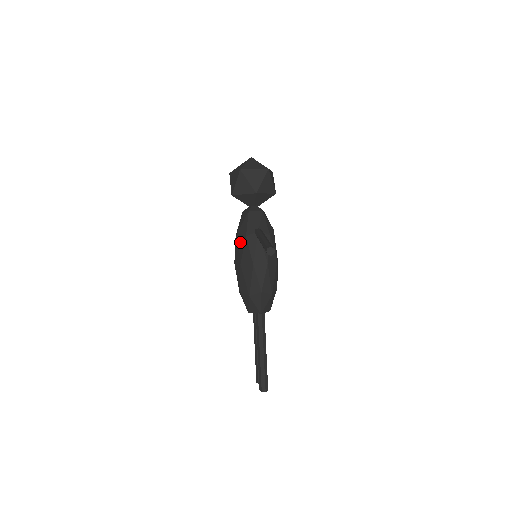
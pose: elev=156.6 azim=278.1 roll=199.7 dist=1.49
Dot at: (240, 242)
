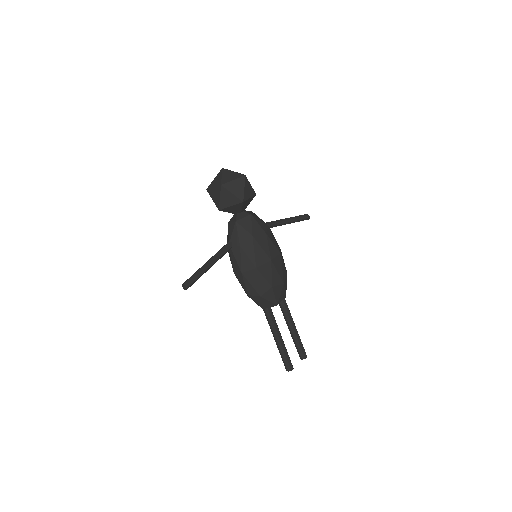
Dot at: occluded
